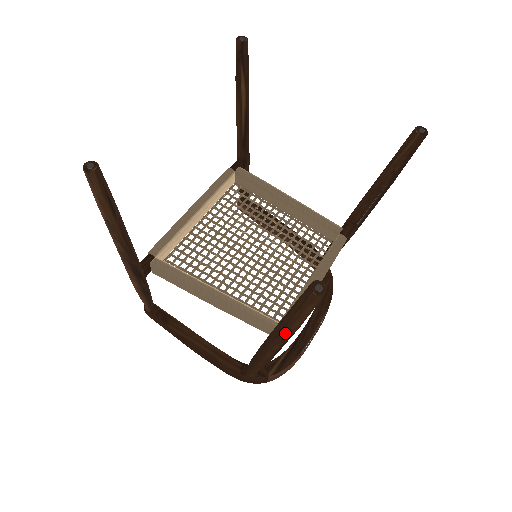
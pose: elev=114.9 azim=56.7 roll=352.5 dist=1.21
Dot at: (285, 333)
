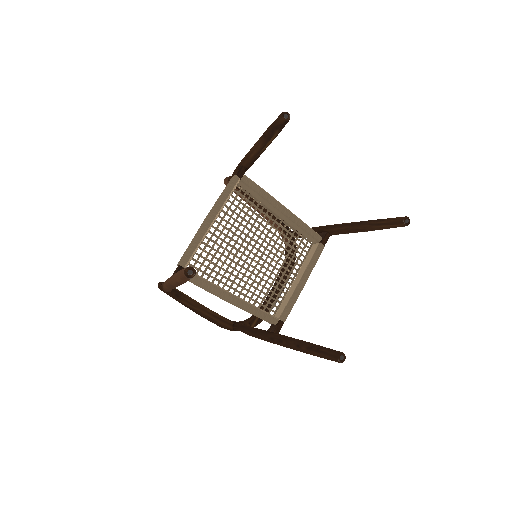
Dot at: occluded
